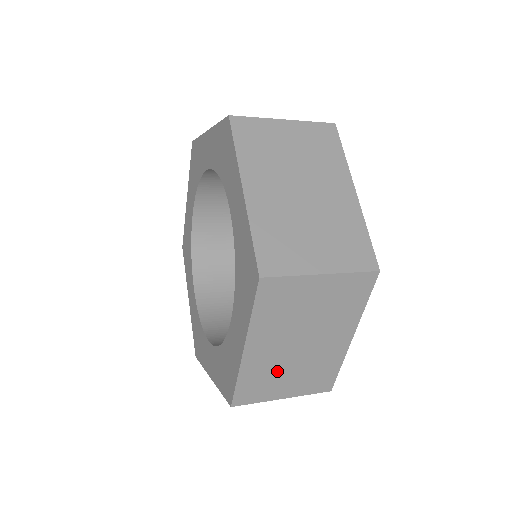
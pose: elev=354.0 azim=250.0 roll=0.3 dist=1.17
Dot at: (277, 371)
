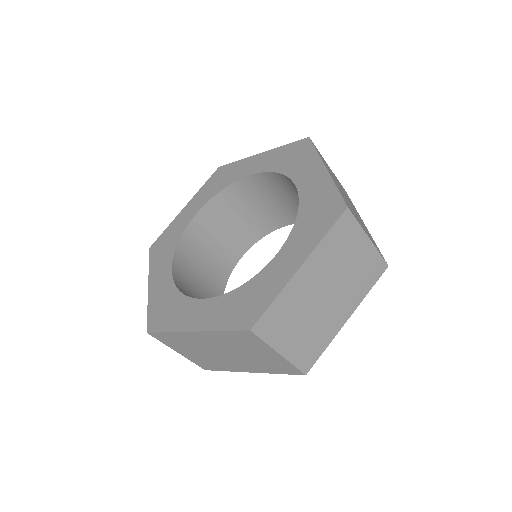
Dot at: occluded
